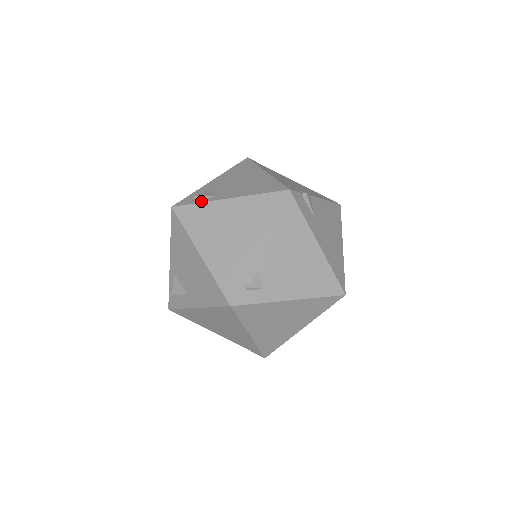
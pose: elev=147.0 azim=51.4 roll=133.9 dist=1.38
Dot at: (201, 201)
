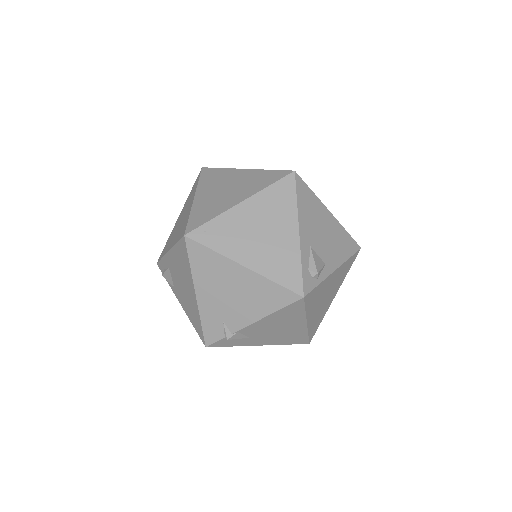
Dot at: (168, 282)
